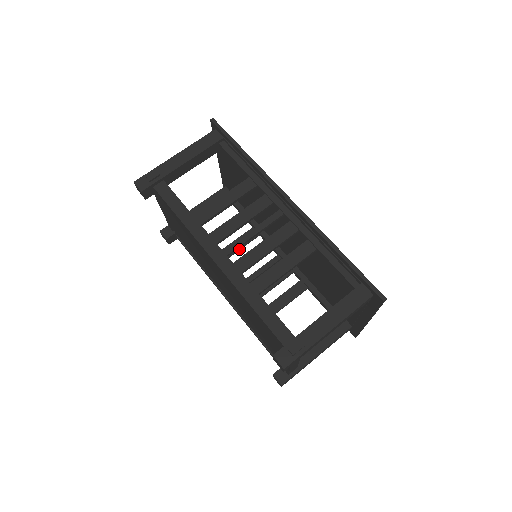
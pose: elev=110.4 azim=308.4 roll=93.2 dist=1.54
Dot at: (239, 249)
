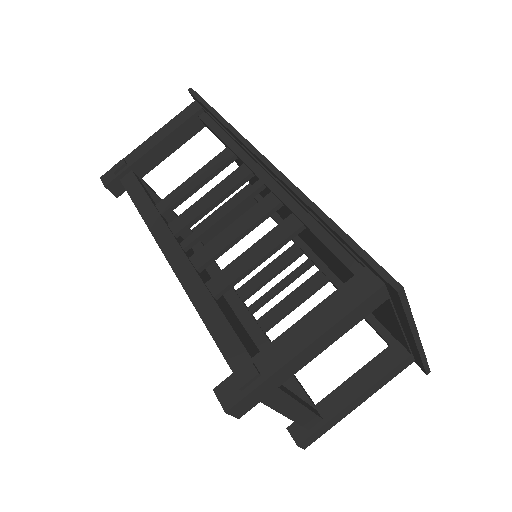
Dot at: occluded
